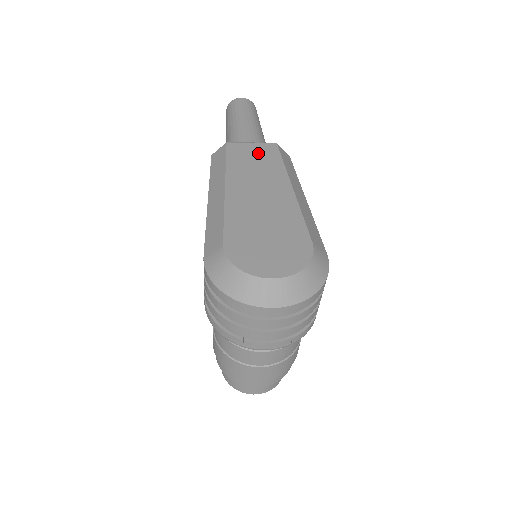
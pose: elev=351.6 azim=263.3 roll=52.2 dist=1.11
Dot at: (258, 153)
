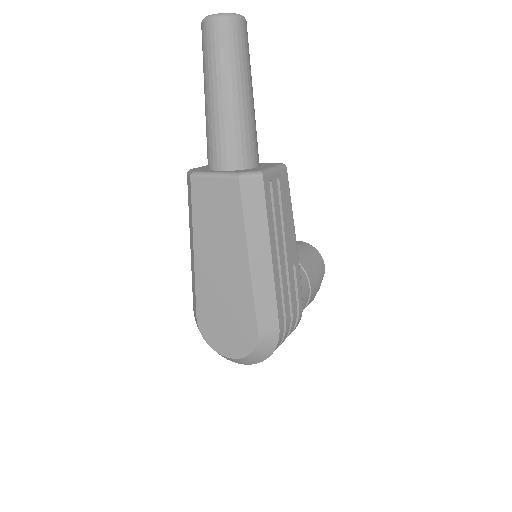
Dot at: (219, 199)
